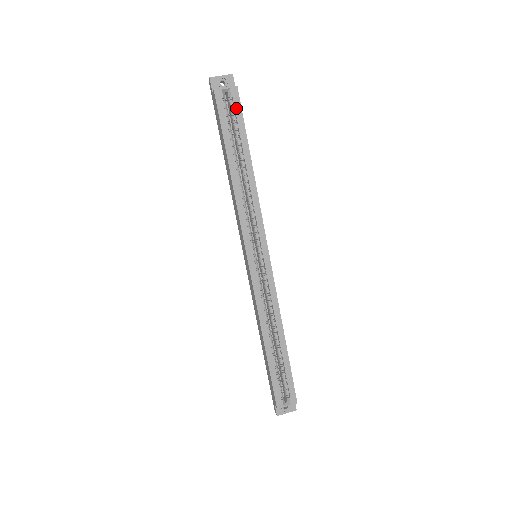
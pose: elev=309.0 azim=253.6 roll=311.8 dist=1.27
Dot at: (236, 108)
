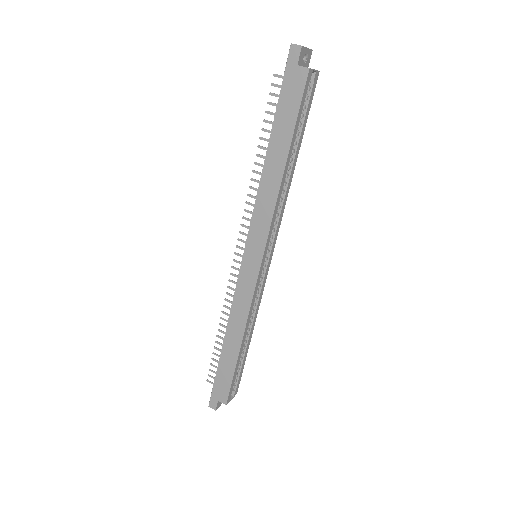
Dot at: (311, 96)
